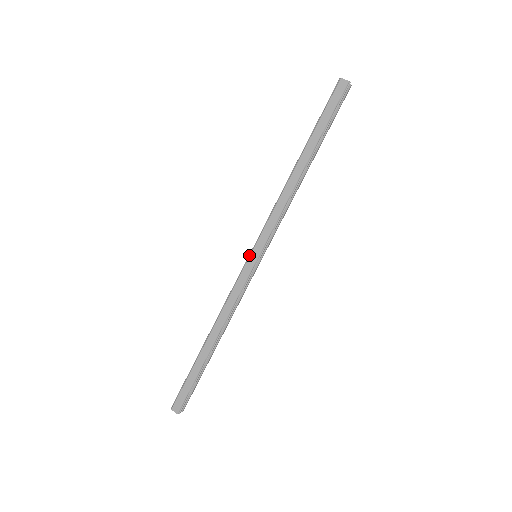
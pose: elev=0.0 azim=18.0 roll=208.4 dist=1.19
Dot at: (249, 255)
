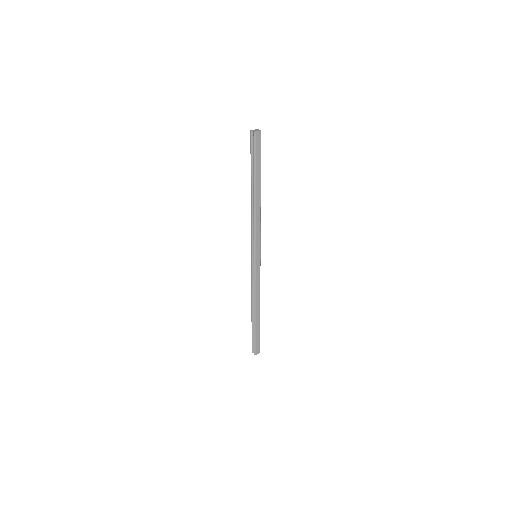
Dot at: (254, 259)
